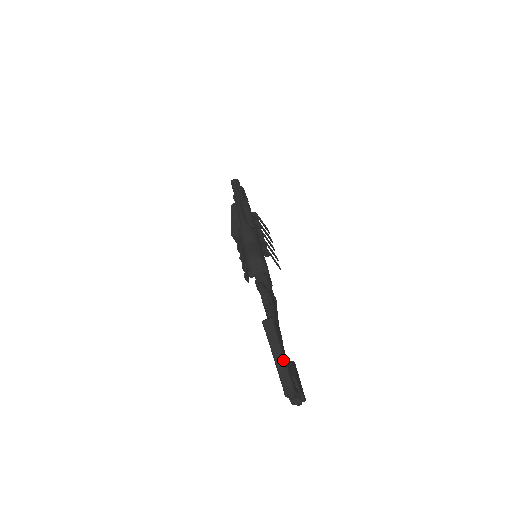
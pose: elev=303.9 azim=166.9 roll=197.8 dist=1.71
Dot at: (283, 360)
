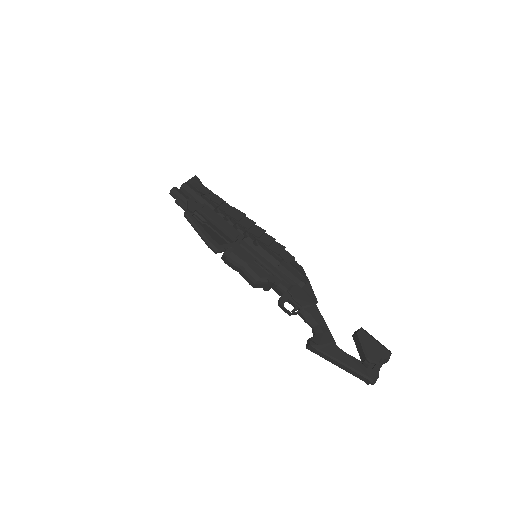
Dot at: (345, 367)
